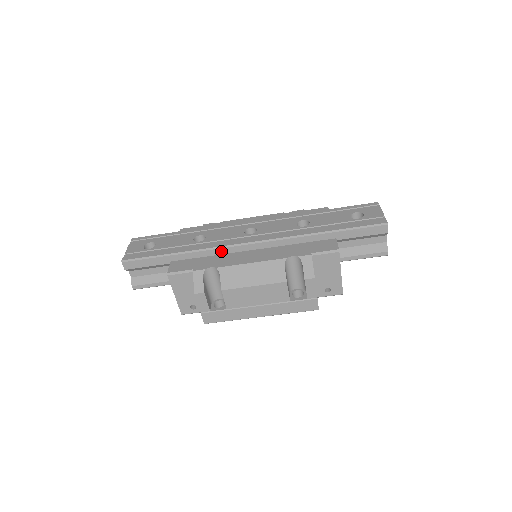
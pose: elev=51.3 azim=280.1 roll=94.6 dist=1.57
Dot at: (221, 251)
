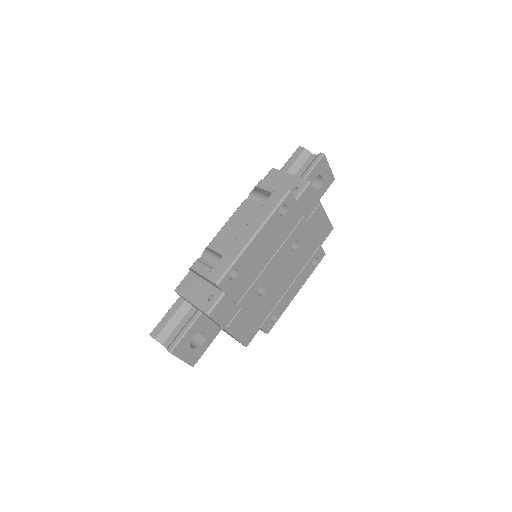
Dot at: occluded
